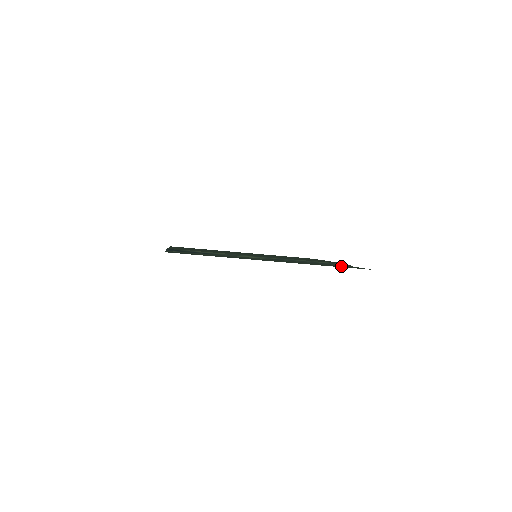
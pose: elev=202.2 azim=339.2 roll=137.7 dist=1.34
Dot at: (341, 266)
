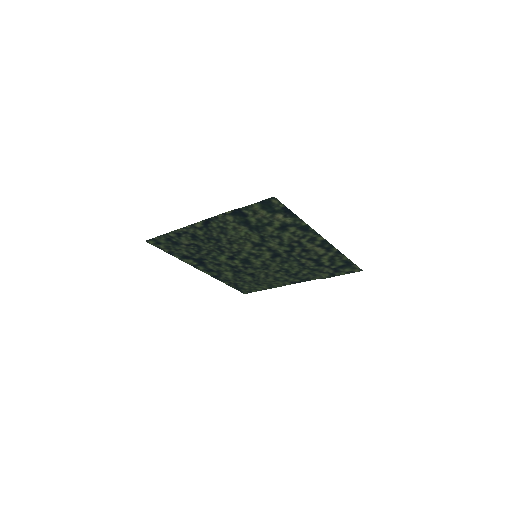
Dot at: (339, 266)
